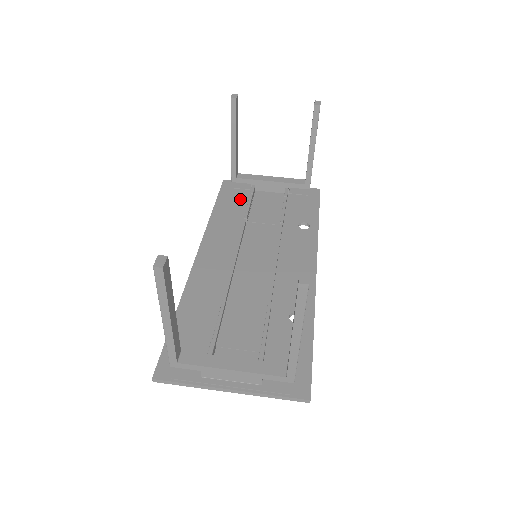
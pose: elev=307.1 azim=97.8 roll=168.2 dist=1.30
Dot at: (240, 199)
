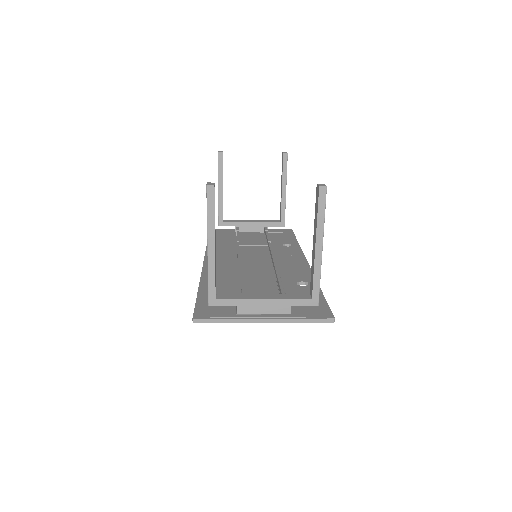
Dot at: (228, 236)
